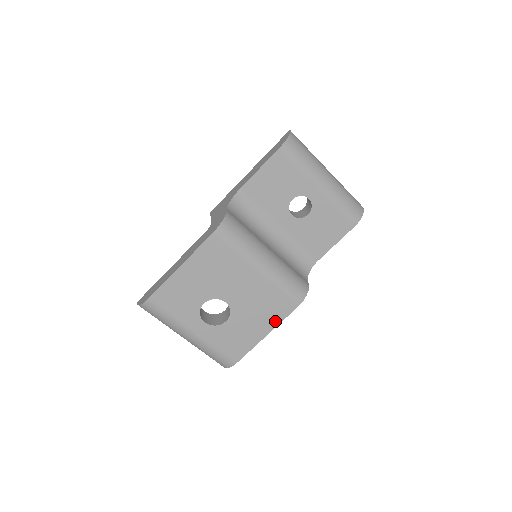
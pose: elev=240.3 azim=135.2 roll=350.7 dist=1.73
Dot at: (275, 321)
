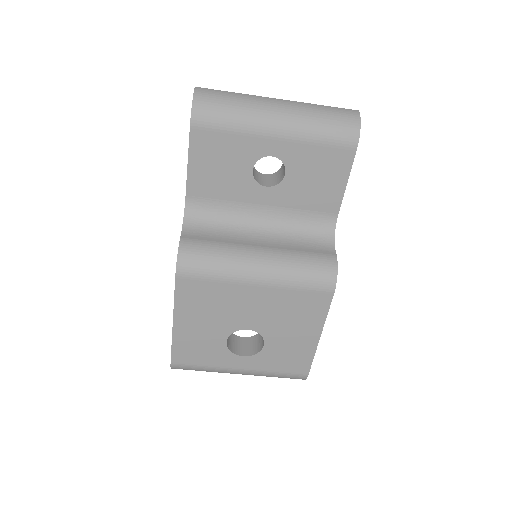
Dot at: (318, 320)
